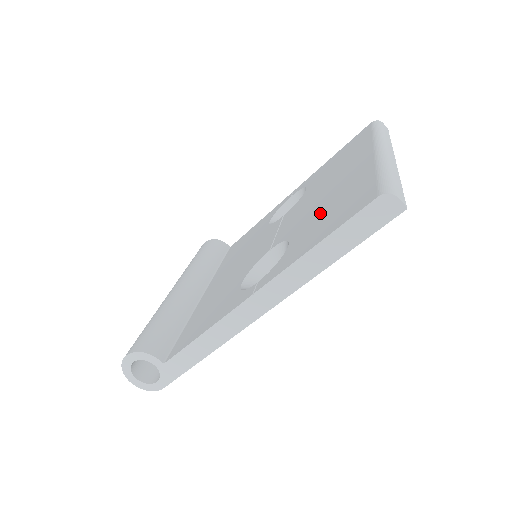
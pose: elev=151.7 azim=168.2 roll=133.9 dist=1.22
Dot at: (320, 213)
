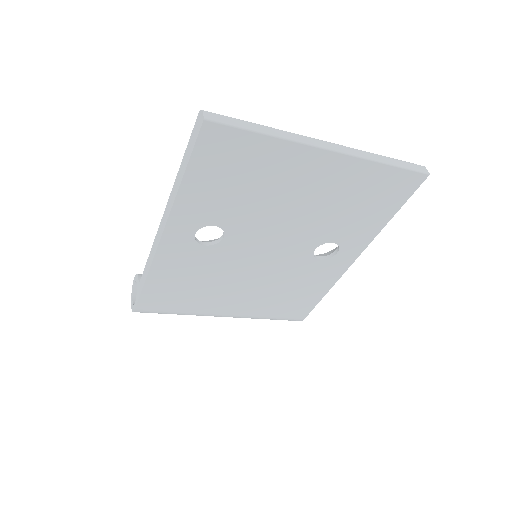
Dot at: occluded
